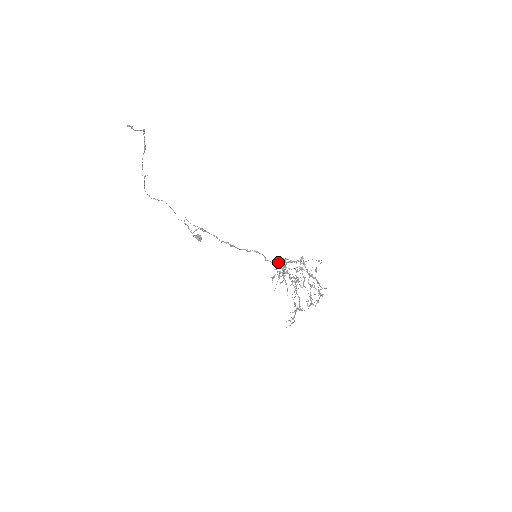
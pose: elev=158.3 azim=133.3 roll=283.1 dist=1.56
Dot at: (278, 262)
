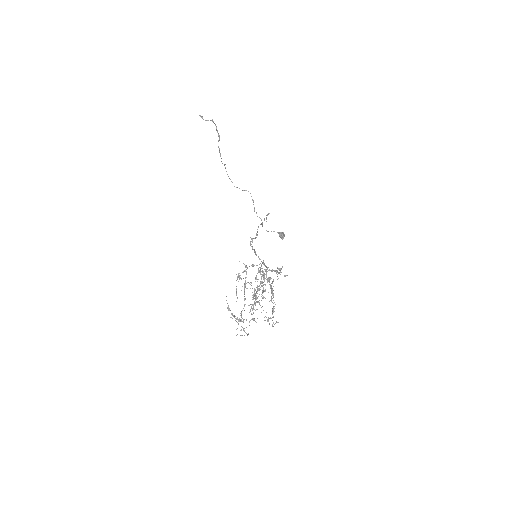
Dot at: (243, 263)
